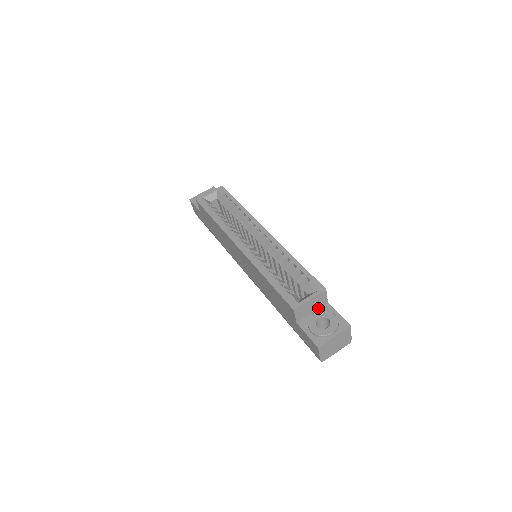
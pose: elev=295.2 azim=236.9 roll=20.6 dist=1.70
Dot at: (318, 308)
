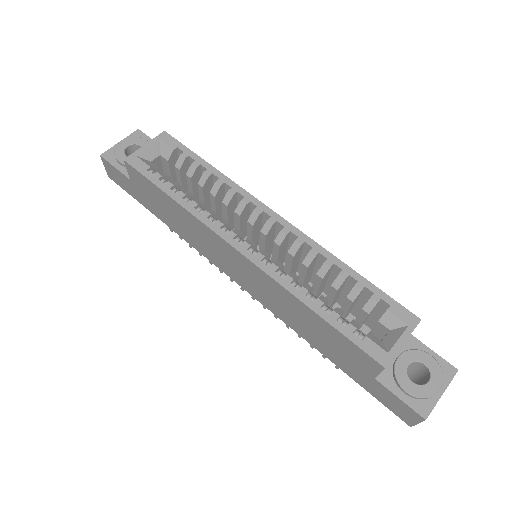
Dot at: occluded
